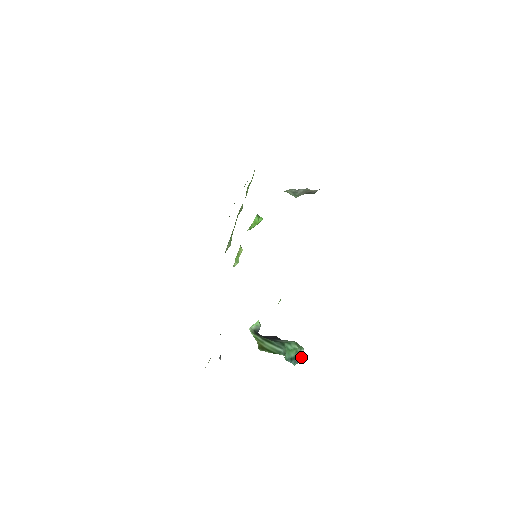
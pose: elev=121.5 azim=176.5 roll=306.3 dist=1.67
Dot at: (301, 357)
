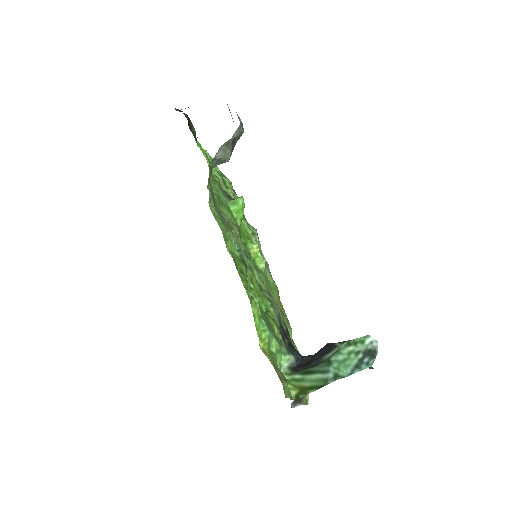
Dot at: (373, 348)
